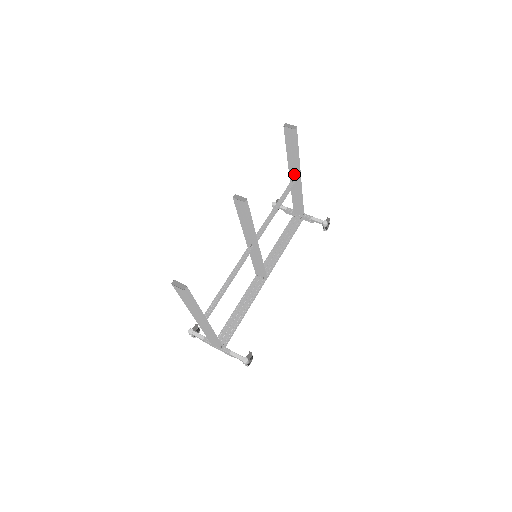
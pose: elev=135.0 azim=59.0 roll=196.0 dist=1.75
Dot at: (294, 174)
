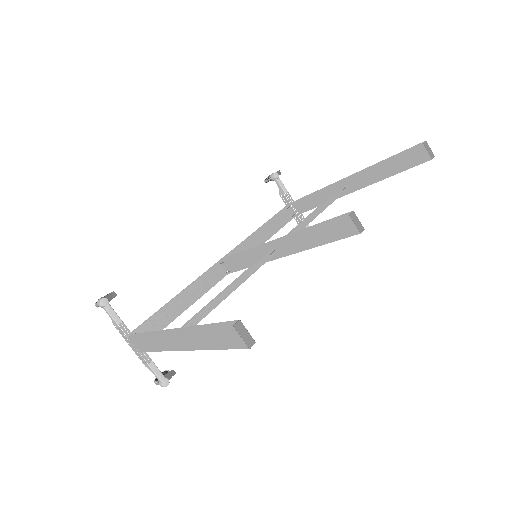
Dot at: (354, 183)
